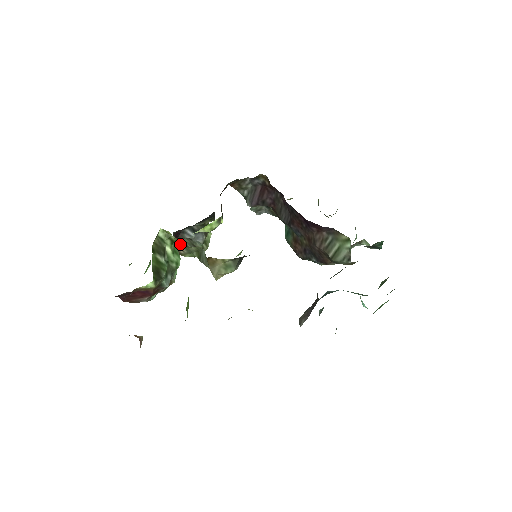
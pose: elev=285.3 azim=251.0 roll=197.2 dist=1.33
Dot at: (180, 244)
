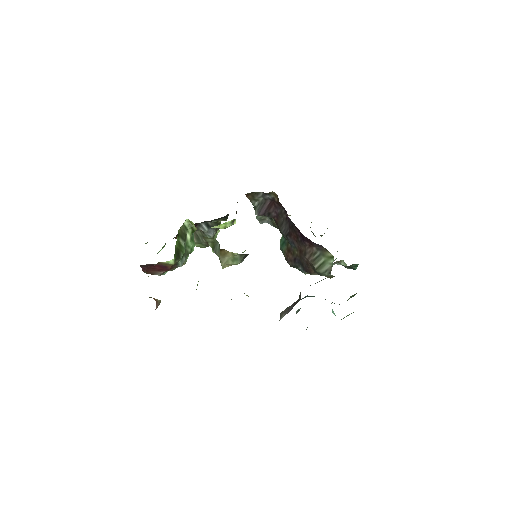
Dot at: occluded
